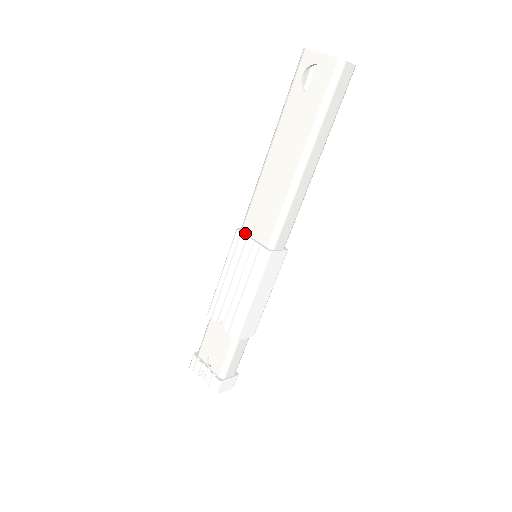
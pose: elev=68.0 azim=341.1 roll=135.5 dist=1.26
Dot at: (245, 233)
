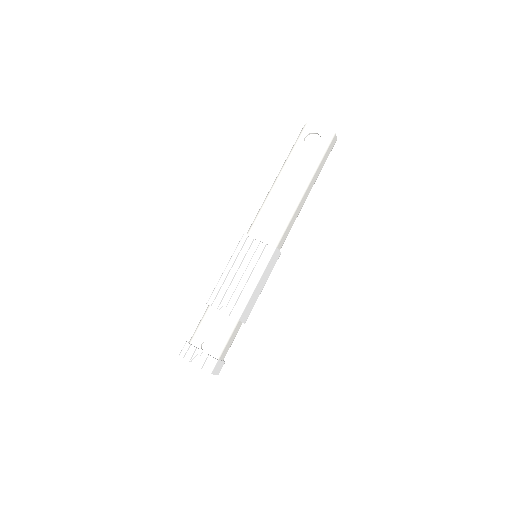
Dot at: (252, 236)
